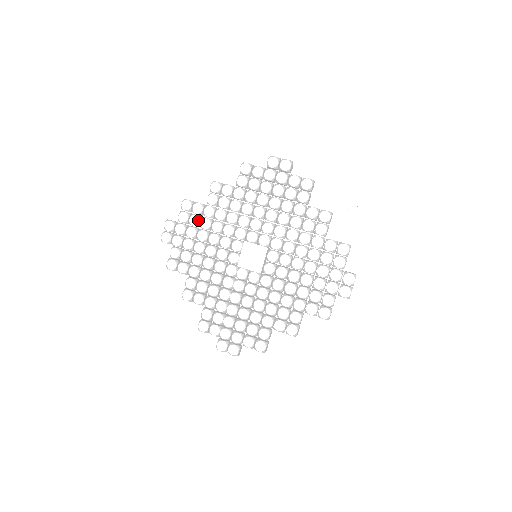
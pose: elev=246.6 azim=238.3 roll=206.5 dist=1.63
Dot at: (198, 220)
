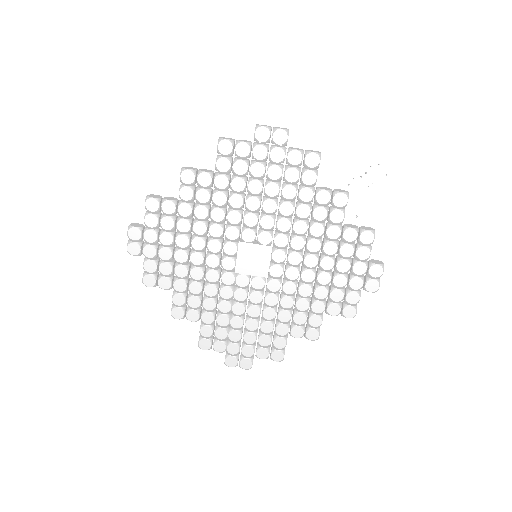
Dot at: (172, 222)
